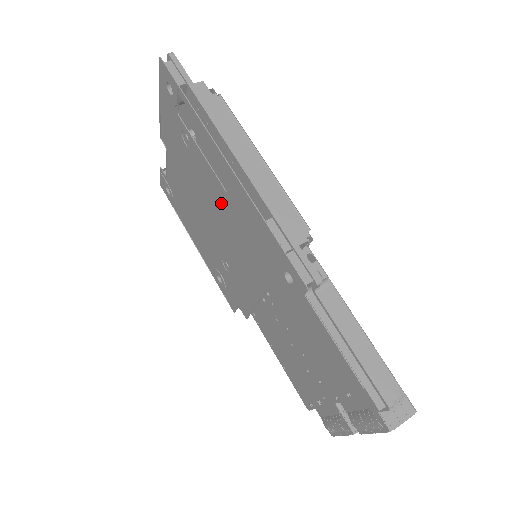
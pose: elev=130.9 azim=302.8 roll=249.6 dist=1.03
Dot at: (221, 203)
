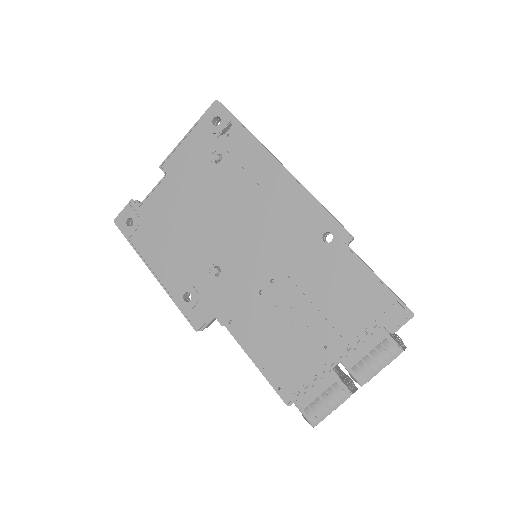
Dot at: (247, 202)
